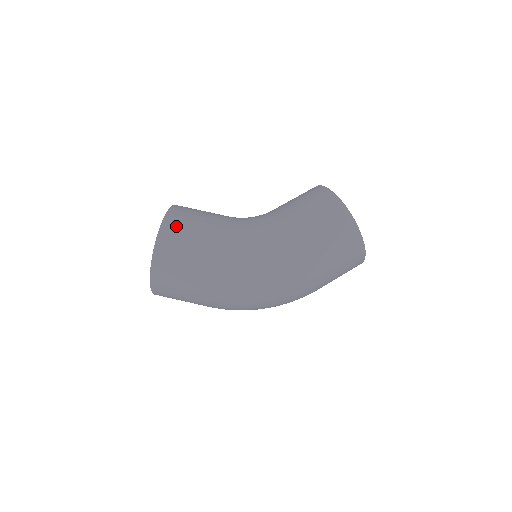
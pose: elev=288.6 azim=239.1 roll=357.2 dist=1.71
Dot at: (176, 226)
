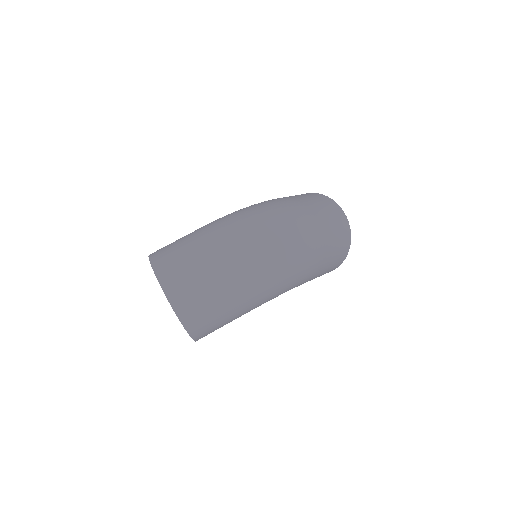
Dot at: occluded
